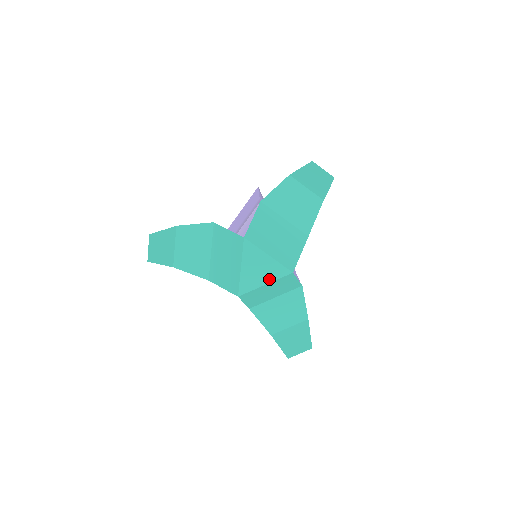
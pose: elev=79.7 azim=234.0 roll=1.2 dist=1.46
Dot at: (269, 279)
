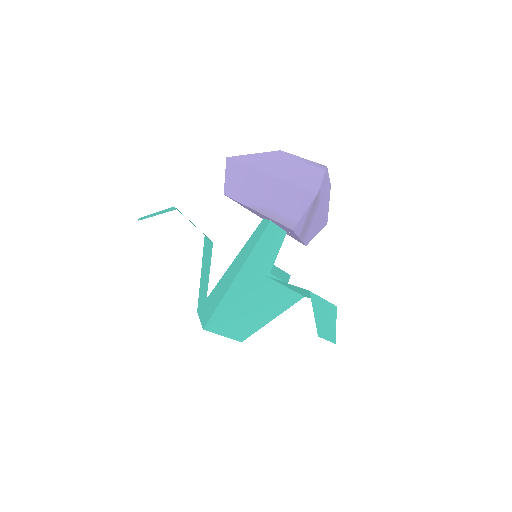
Dot at: occluded
